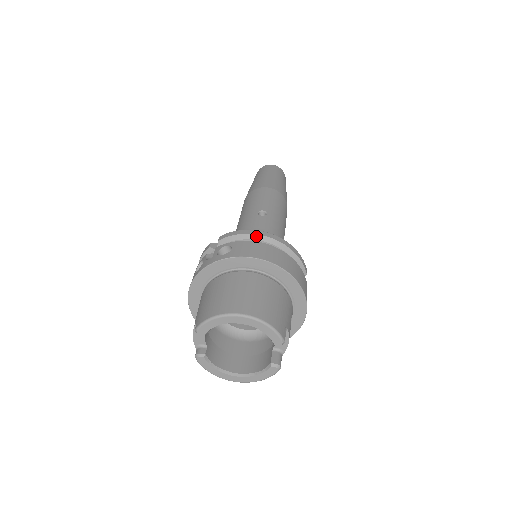
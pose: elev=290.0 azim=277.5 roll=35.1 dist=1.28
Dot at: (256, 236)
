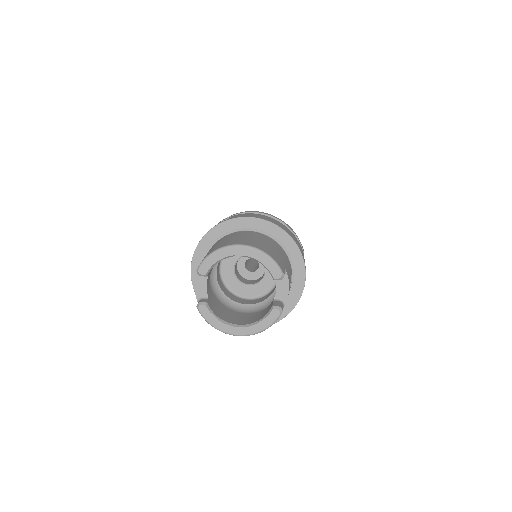
Dot at: (254, 213)
